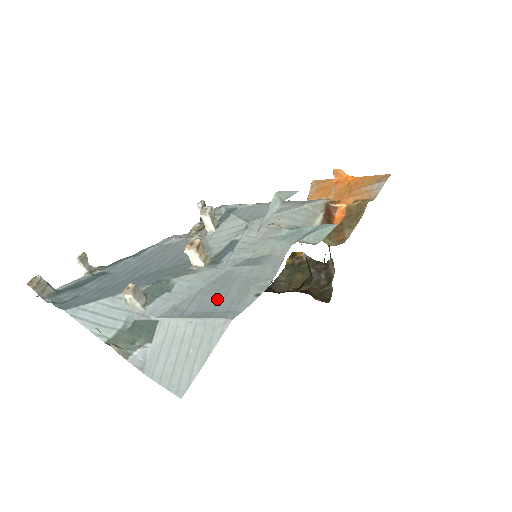
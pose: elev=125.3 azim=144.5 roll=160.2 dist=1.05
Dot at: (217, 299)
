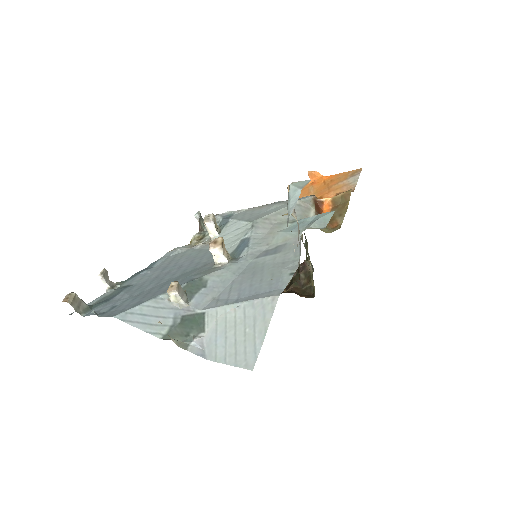
Dot at: (254, 284)
